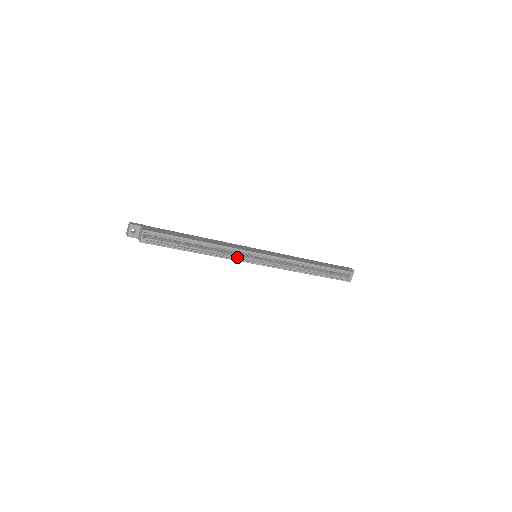
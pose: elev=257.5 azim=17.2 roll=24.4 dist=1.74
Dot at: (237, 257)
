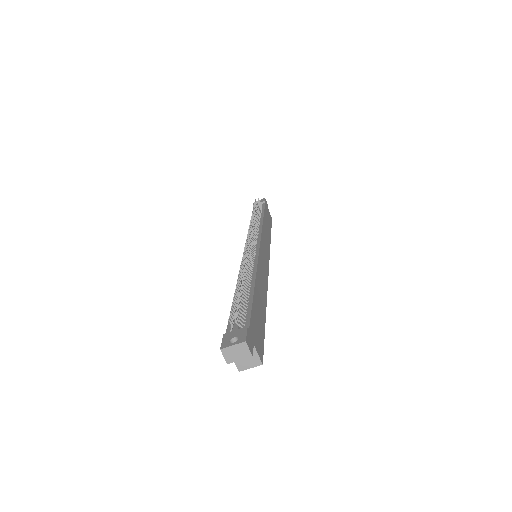
Dot at: occluded
